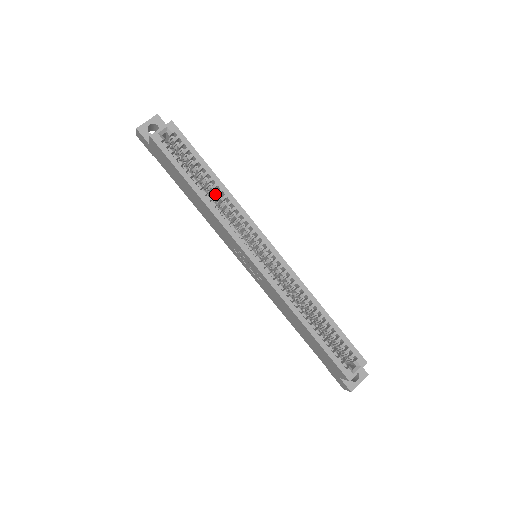
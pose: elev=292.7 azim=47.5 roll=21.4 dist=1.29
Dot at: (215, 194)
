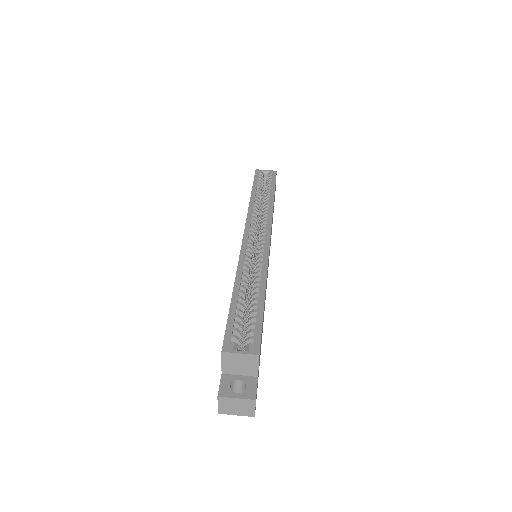
Dot at: occluded
